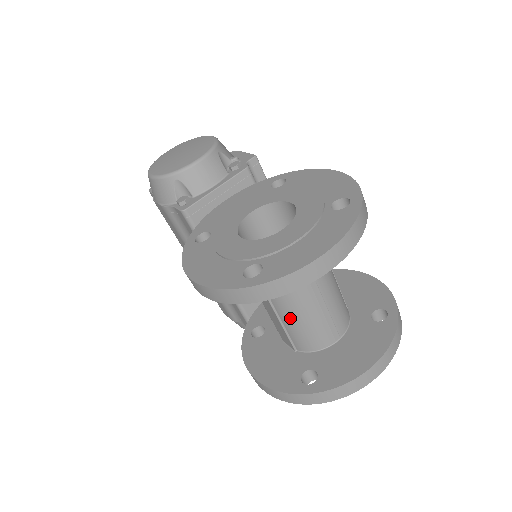
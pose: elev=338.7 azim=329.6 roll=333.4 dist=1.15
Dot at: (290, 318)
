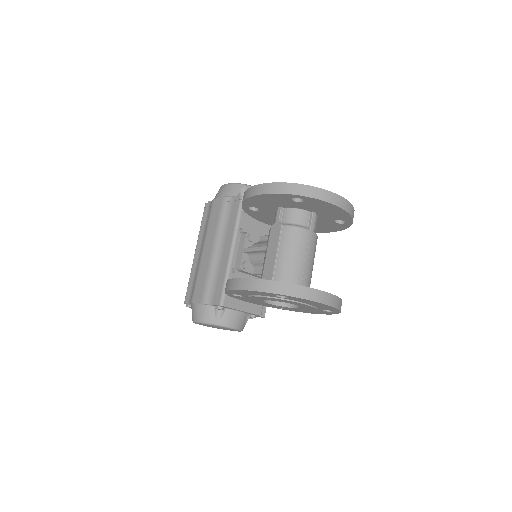
Dot at: (286, 253)
